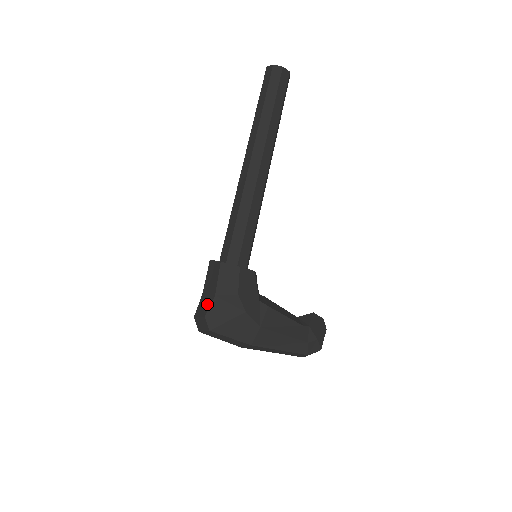
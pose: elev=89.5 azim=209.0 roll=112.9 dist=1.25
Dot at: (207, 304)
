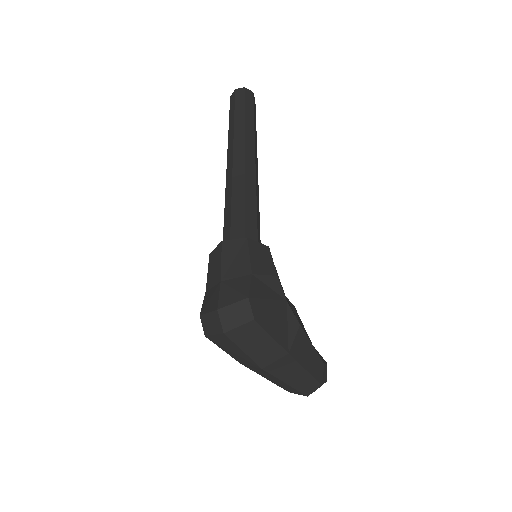
Dot at: (242, 285)
